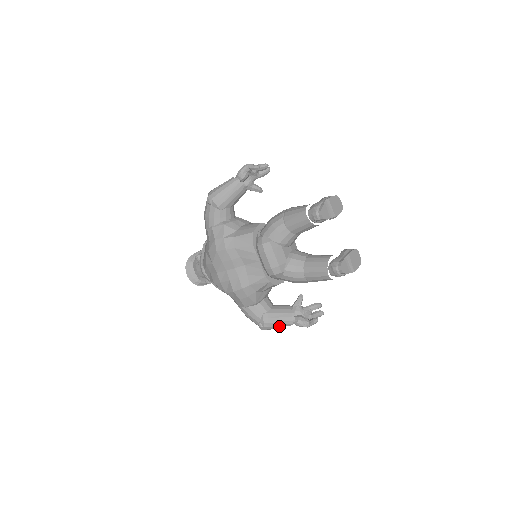
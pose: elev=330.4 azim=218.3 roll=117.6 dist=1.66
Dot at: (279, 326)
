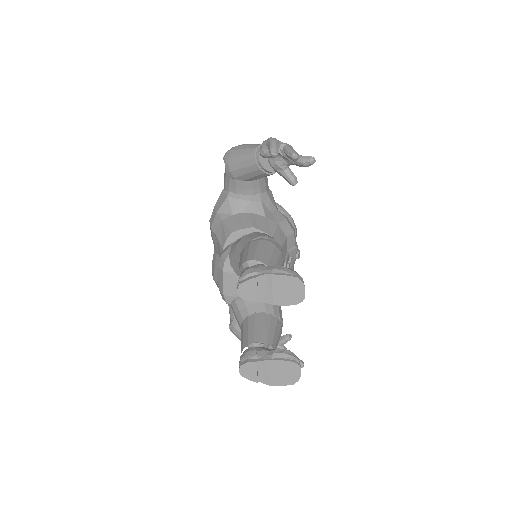
Dot at: occluded
